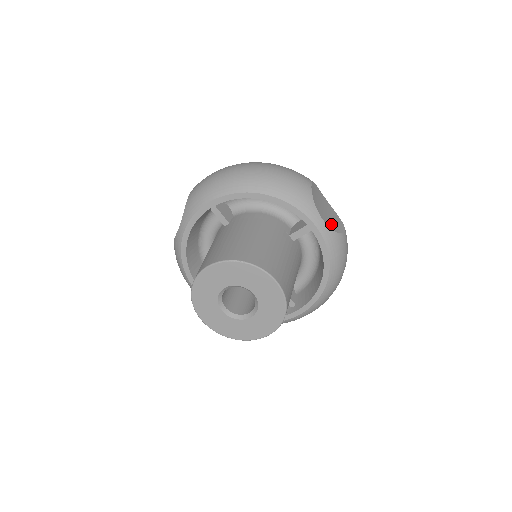
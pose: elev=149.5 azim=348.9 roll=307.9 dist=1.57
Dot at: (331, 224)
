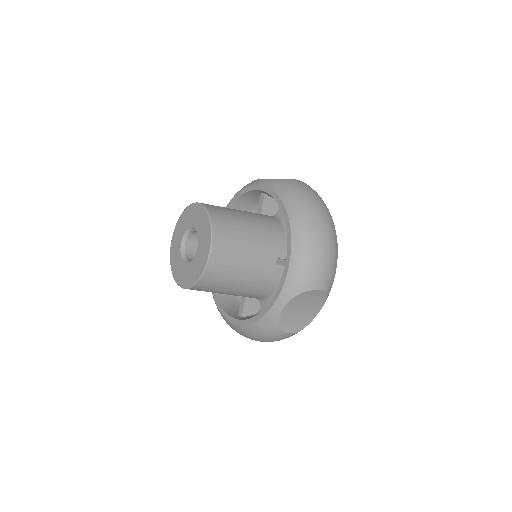
Dot at: occluded
